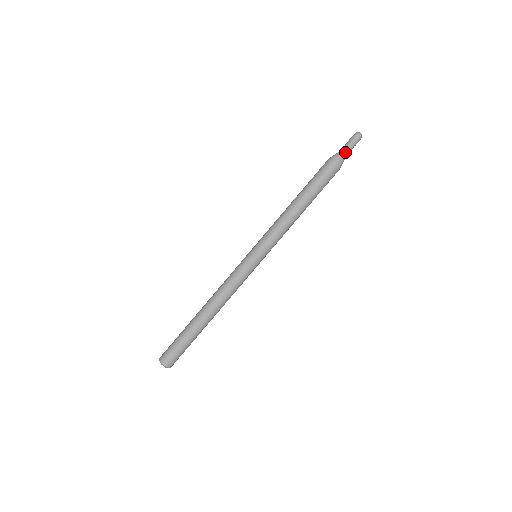
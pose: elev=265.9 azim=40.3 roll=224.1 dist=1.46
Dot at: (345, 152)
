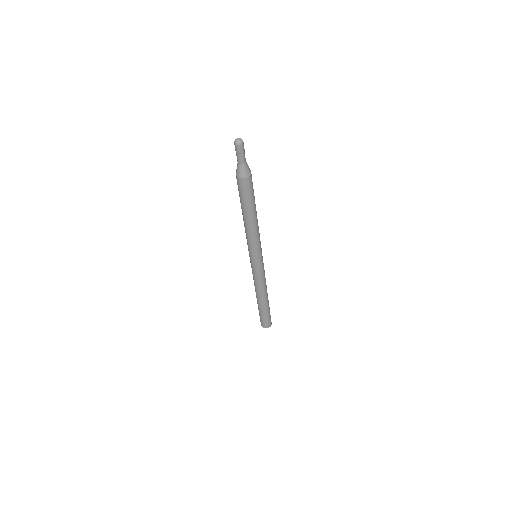
Dot at: (244, 163)
